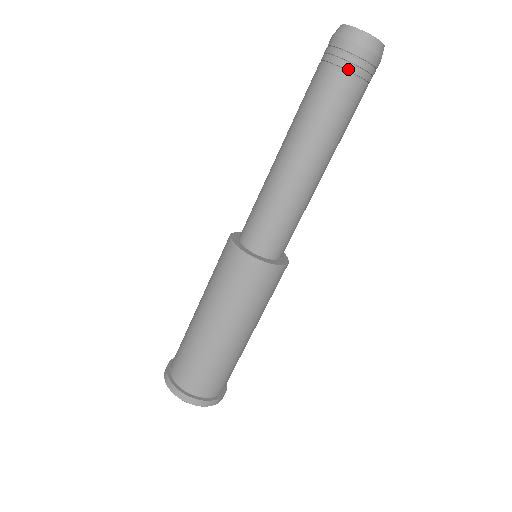
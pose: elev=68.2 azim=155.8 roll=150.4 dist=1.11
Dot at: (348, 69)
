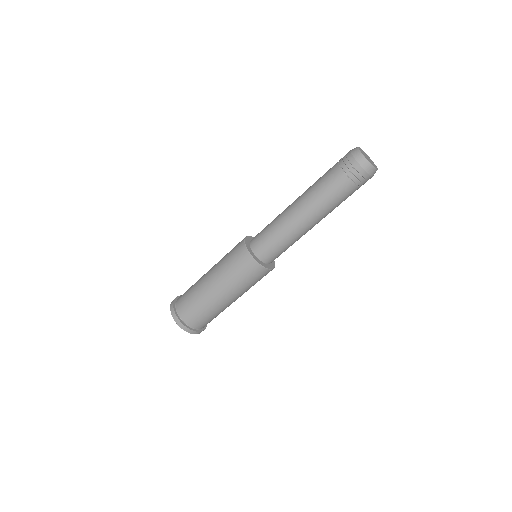
Dot at: (343, 168)
